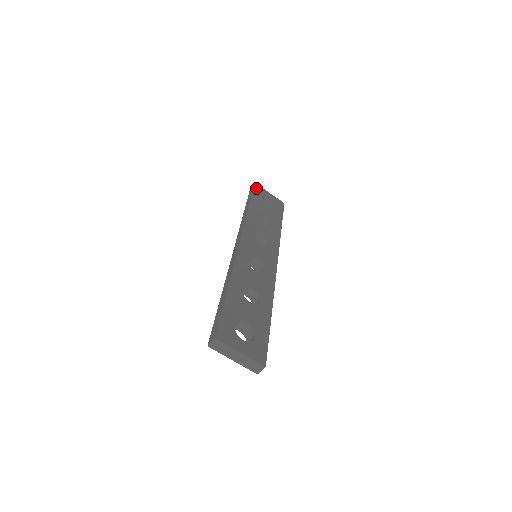
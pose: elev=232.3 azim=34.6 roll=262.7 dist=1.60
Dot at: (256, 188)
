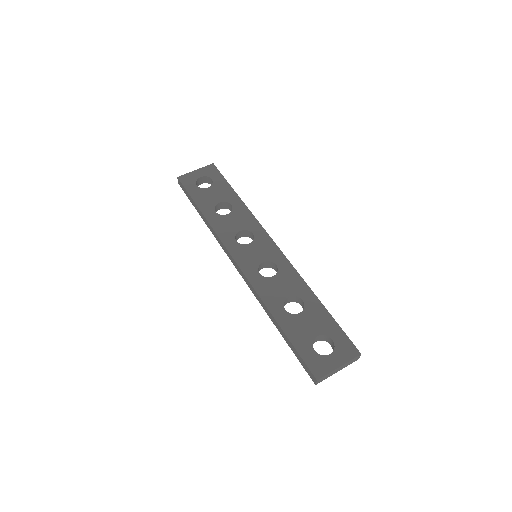
Dot at: (184, 182)
